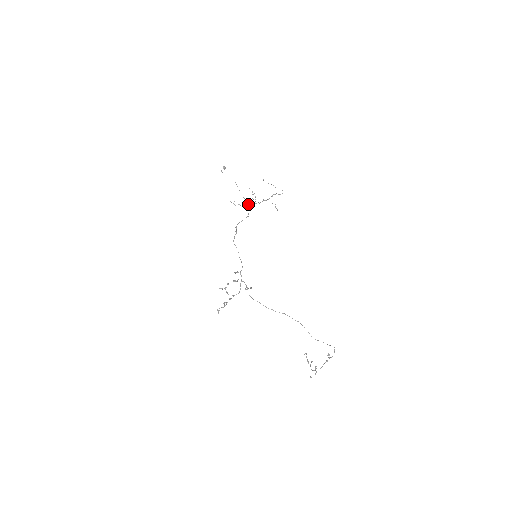
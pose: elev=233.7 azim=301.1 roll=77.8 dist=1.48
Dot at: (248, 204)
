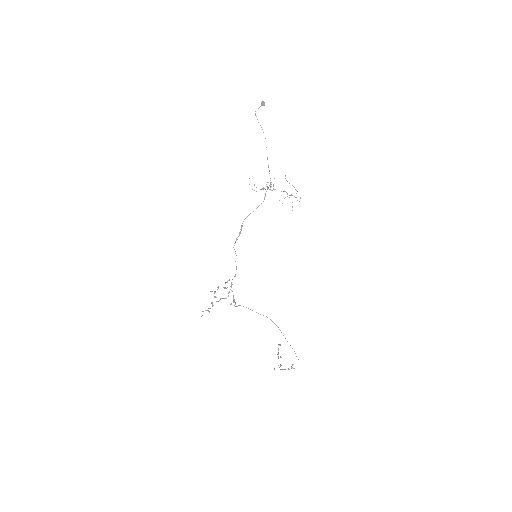
Dot at: (267, 187)
